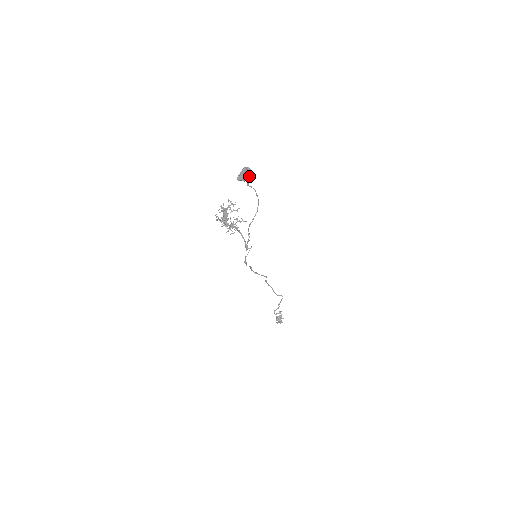
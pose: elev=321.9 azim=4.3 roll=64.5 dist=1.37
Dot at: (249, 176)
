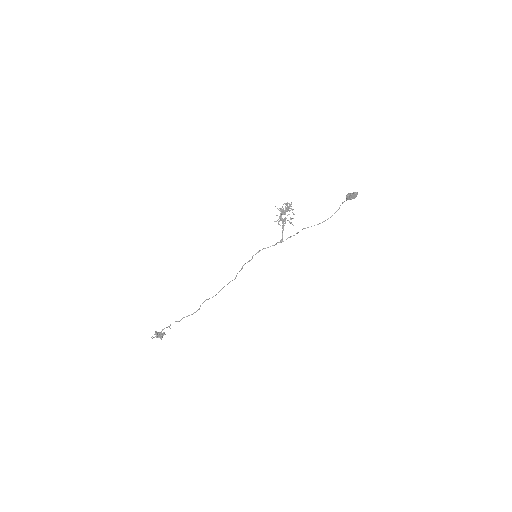
Dot at: occluded
